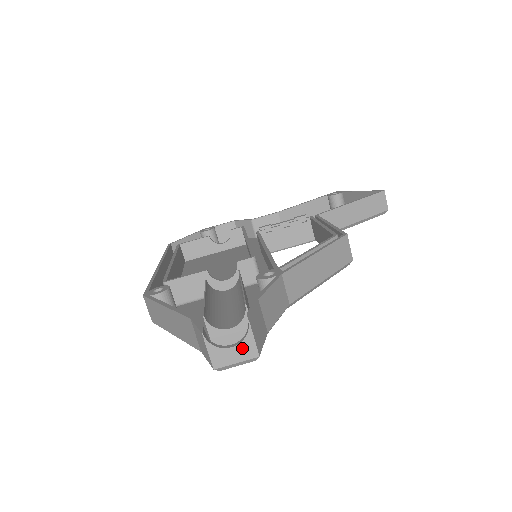
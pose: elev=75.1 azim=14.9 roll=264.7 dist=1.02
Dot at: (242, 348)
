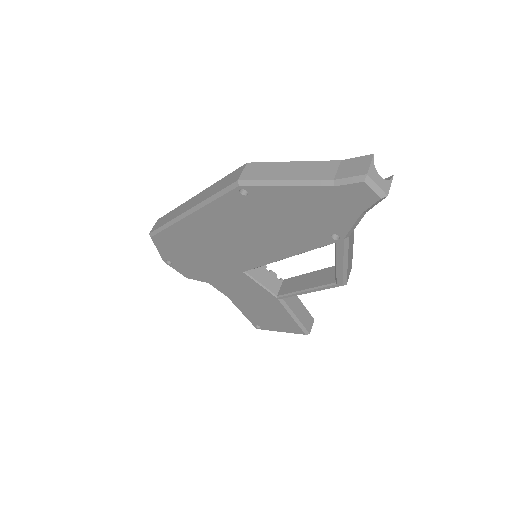
Dot at: (384, 182)
